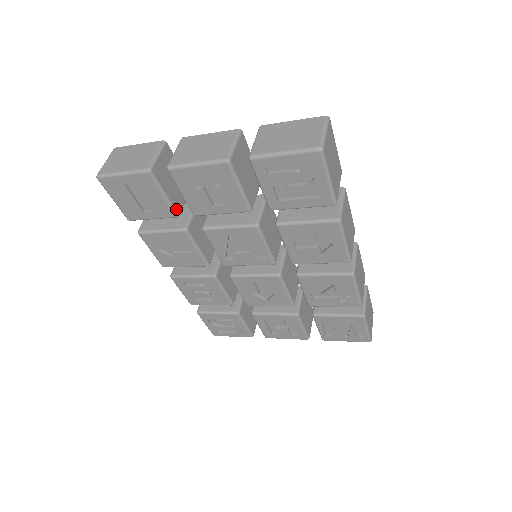
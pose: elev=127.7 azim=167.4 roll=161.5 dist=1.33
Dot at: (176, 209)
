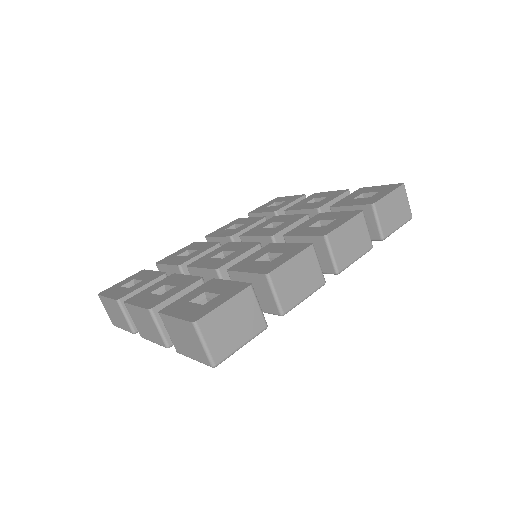
Dot at: occluded
